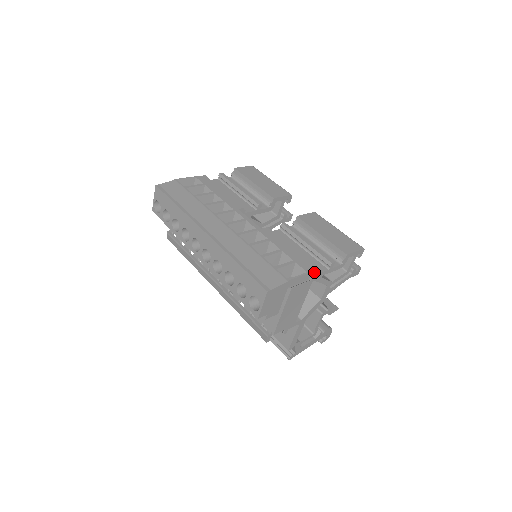
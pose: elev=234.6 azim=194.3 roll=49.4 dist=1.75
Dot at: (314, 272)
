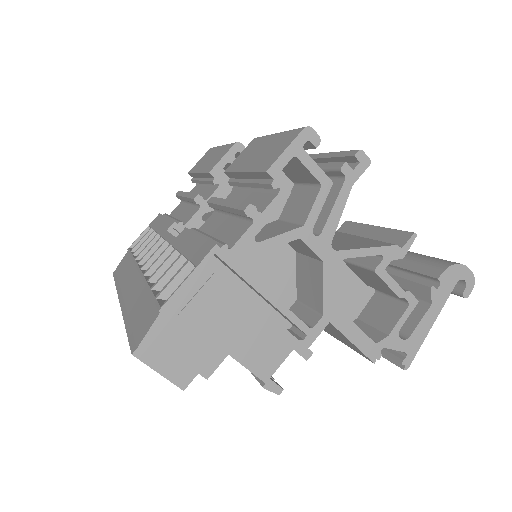
Dot at: (216, 253)
